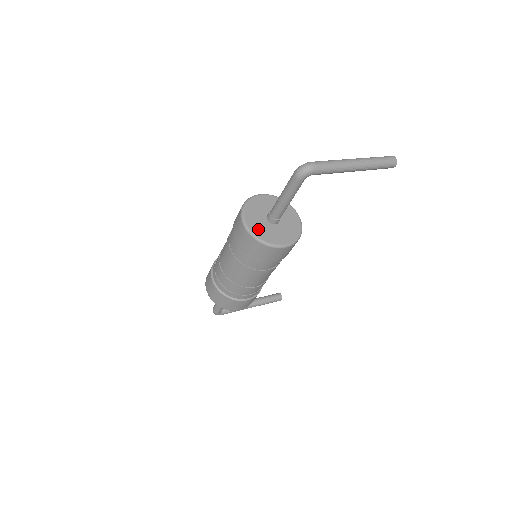
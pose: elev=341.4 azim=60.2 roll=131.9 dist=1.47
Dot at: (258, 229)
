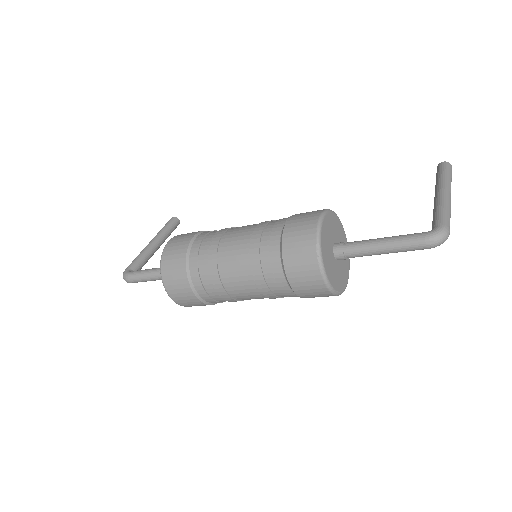
Dot at: (334, 279)
